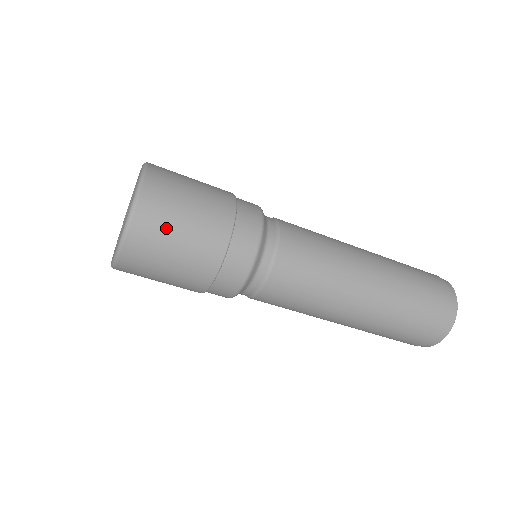
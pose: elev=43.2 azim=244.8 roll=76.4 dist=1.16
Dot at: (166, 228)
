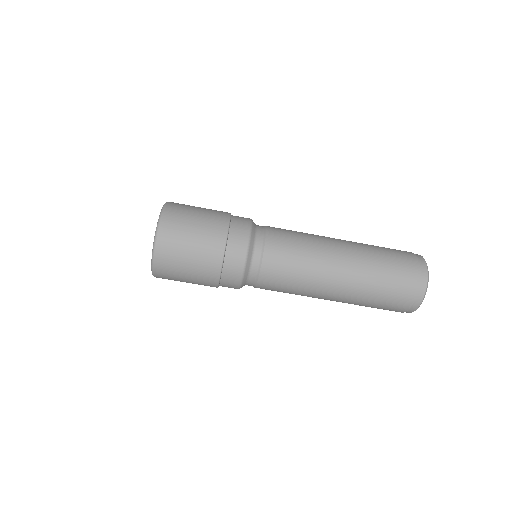
Dot at: (186, 216)
